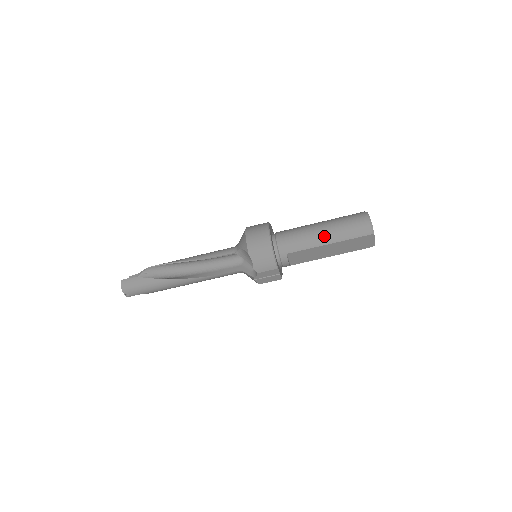
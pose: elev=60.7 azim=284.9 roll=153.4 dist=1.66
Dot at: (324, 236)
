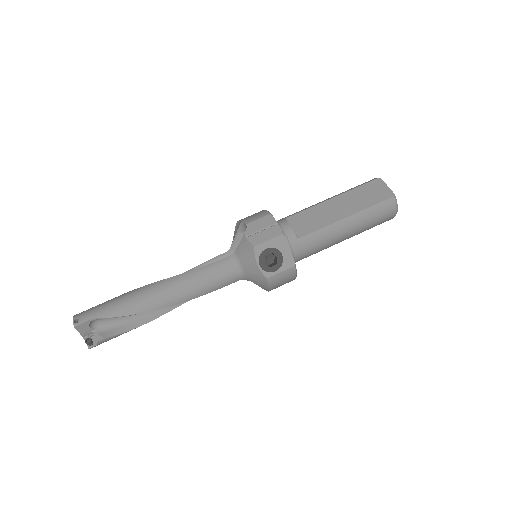
Dot at: occluded
